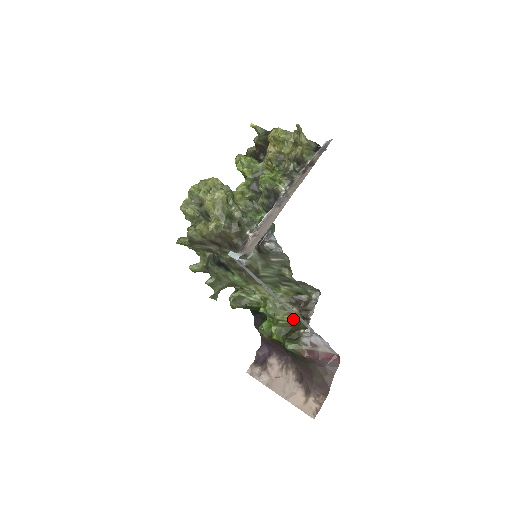
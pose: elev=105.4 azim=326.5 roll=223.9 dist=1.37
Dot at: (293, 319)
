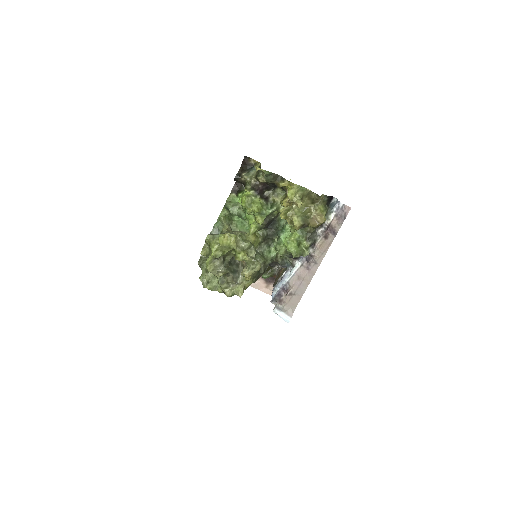
Dot at: occluded
